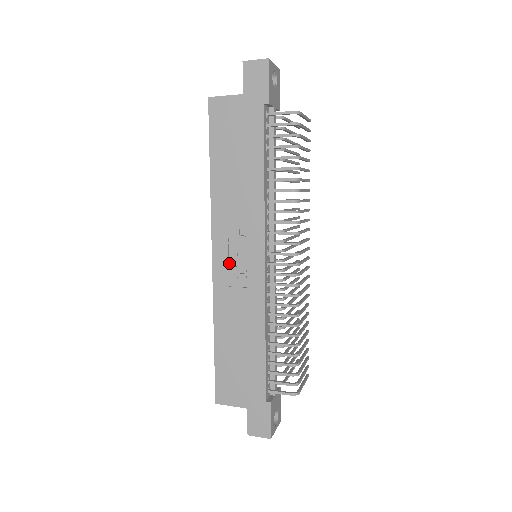
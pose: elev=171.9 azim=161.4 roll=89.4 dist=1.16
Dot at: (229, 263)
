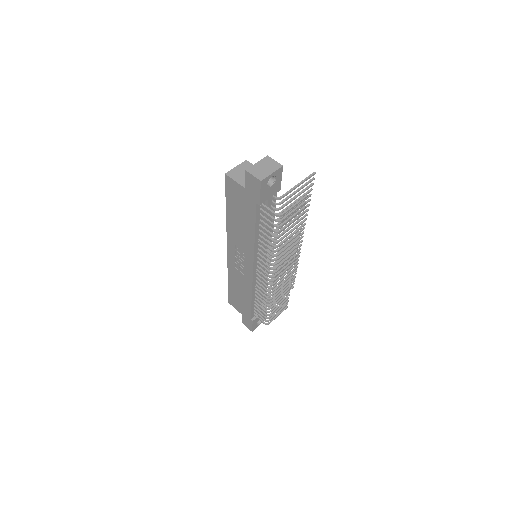
Dot at: (236, 258)
